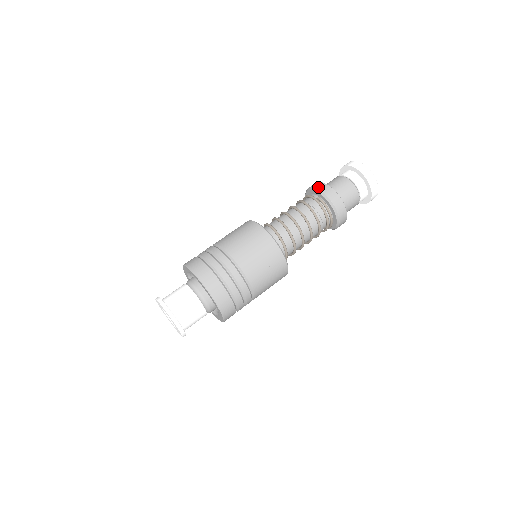
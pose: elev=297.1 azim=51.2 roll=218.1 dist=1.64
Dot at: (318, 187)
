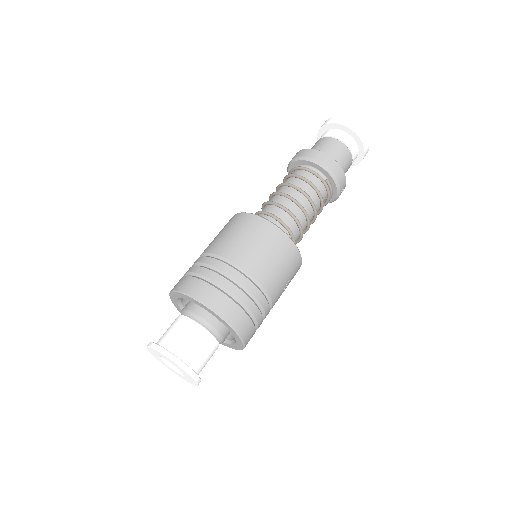
Dot at: (330, 167)
